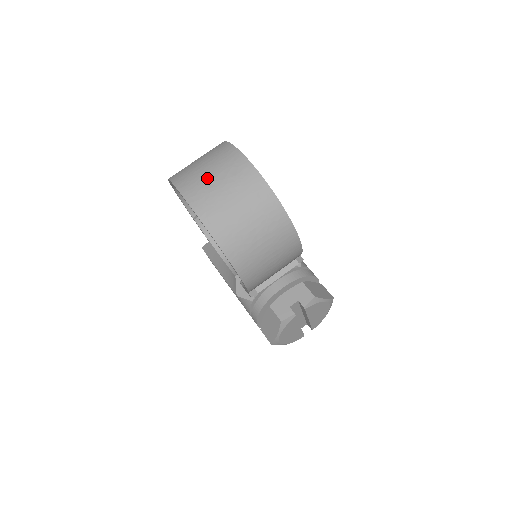
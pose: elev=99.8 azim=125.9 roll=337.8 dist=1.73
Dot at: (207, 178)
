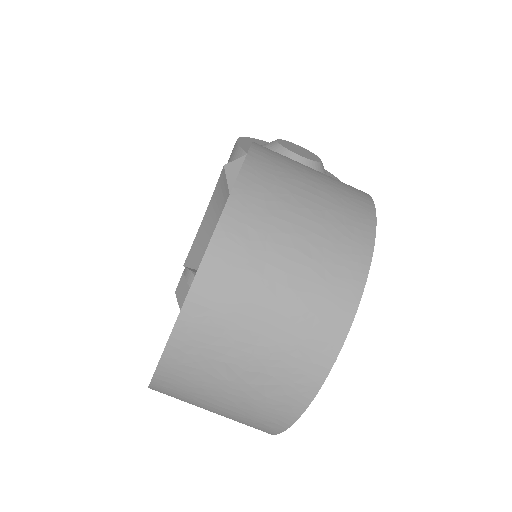
Dot at: (234, 355)
